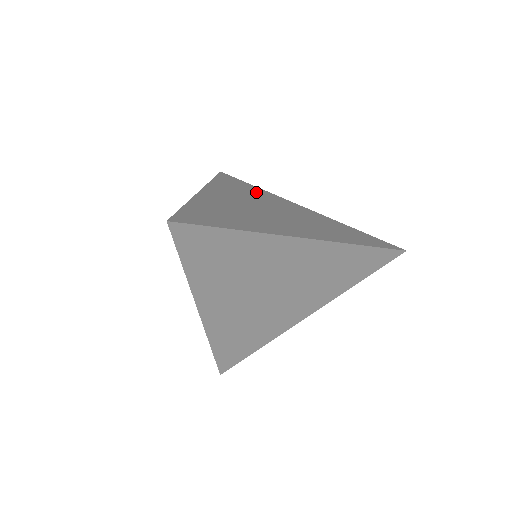
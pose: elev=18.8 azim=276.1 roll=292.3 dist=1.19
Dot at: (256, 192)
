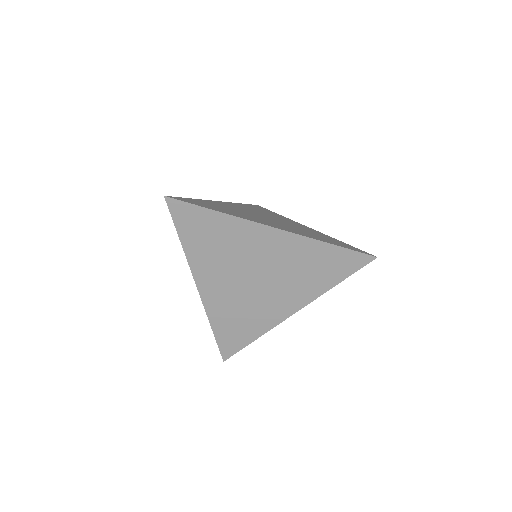
Dot at: (273, 214)
